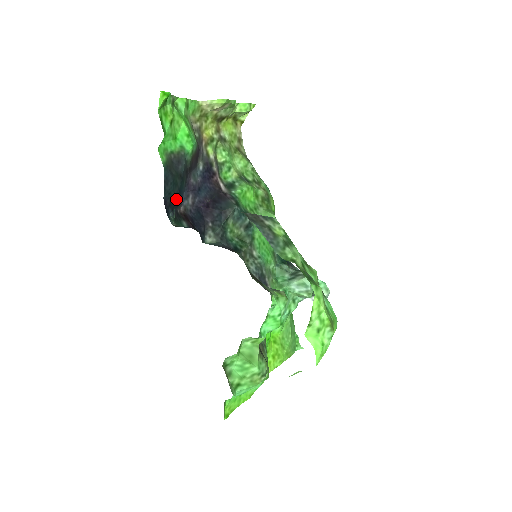
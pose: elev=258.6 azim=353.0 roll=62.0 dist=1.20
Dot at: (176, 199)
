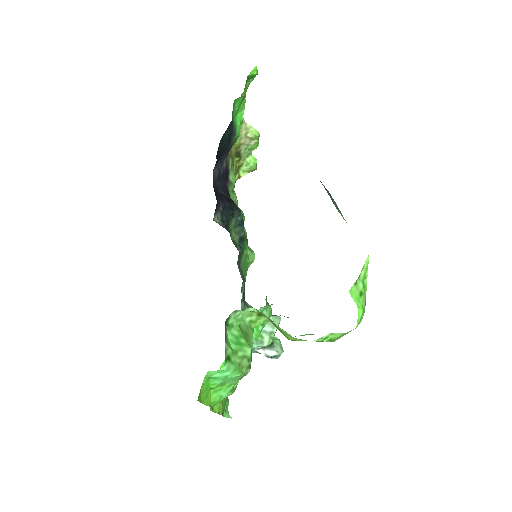
Dot at: (220, 154)
